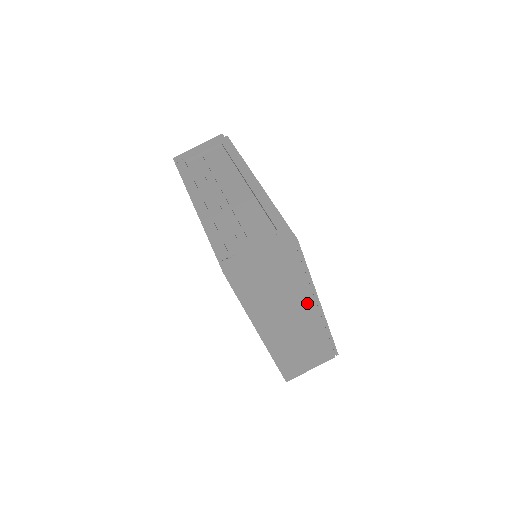
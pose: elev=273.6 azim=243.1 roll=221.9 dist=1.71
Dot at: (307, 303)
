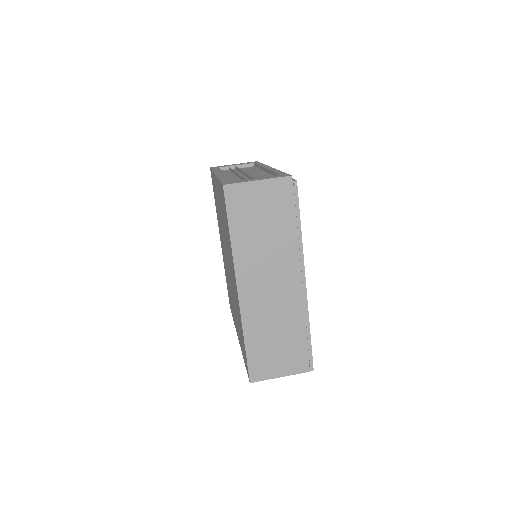
Dot at: (292, 268)
